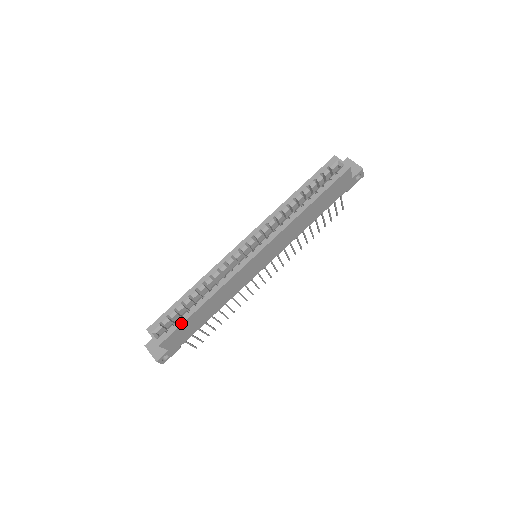
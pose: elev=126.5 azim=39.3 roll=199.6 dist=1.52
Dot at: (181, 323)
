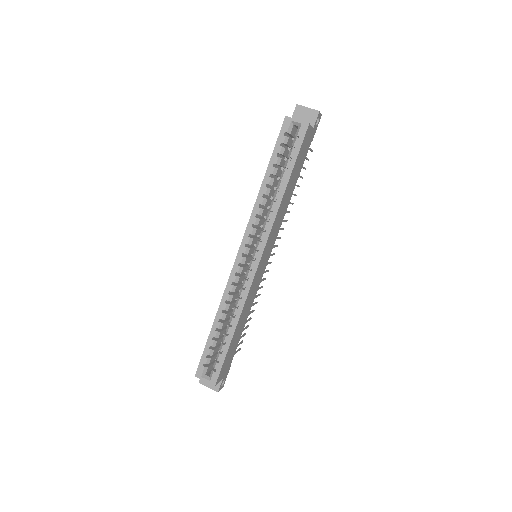
Dot at: (224, 358)
